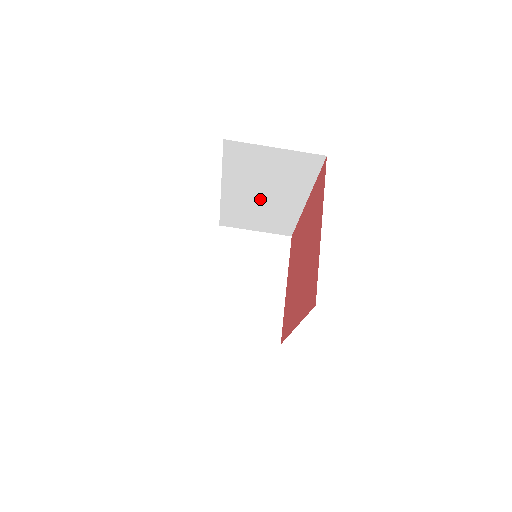
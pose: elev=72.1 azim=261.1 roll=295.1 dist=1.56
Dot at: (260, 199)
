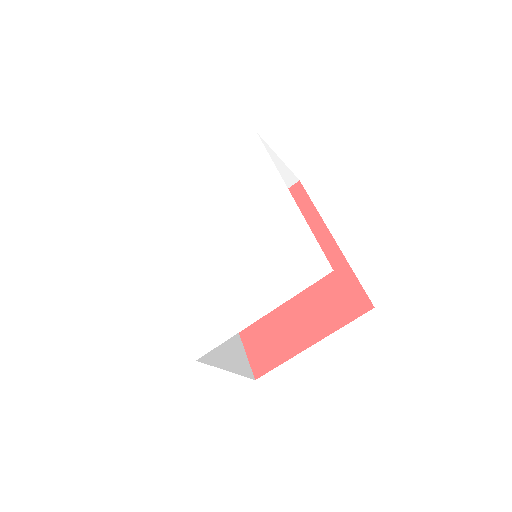
Dot at: occluded
